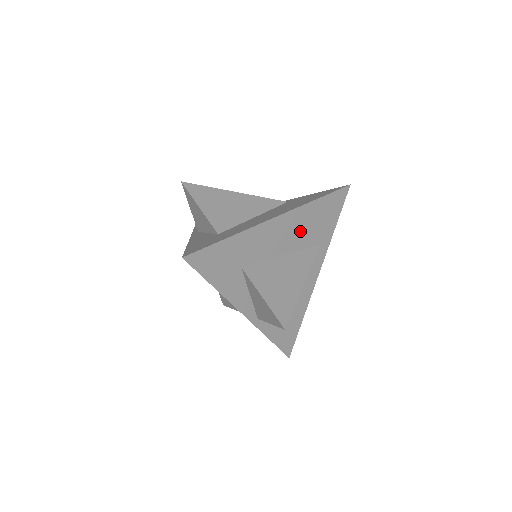
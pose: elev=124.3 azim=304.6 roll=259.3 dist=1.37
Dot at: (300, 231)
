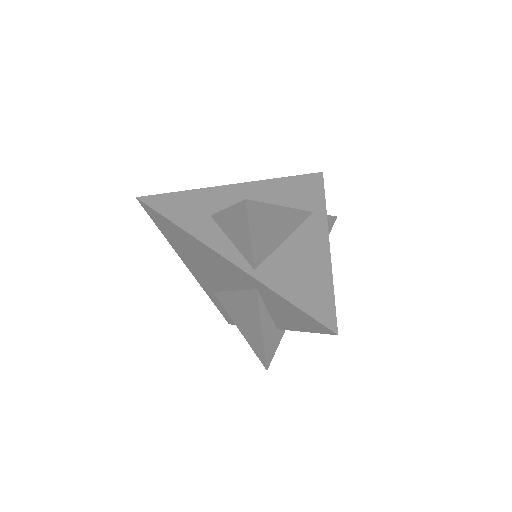
Dot at: (277, 198)
